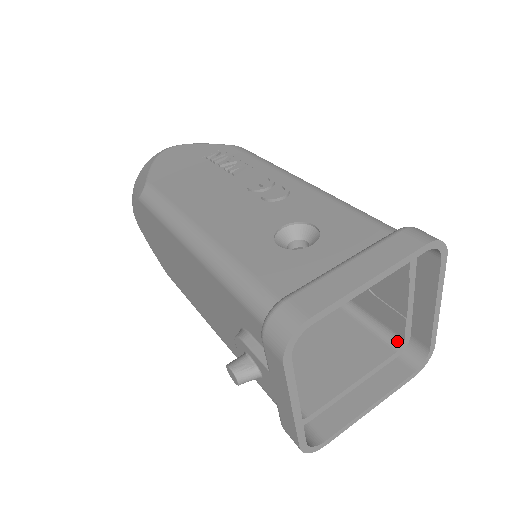
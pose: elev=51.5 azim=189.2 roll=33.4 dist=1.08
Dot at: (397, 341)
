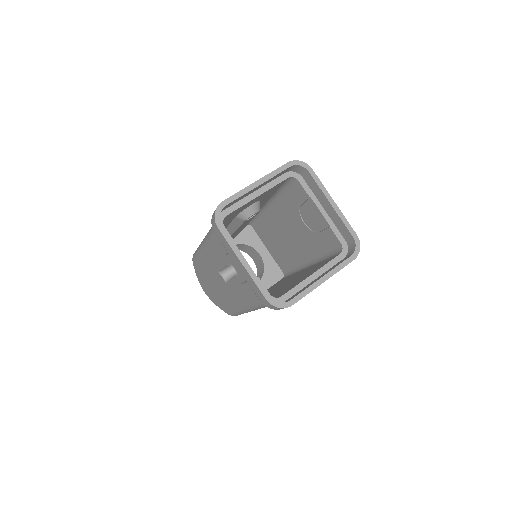
Dot at: (340, 249)
